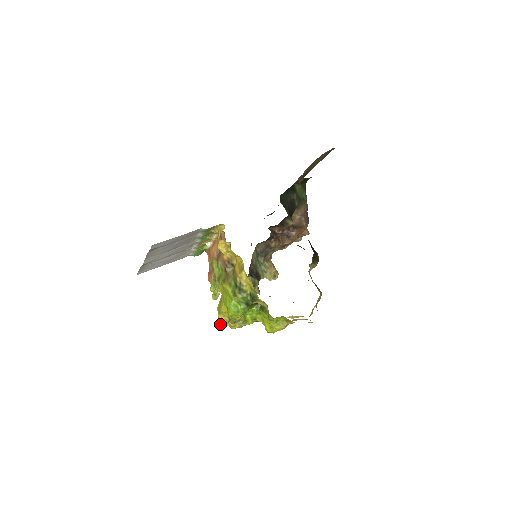
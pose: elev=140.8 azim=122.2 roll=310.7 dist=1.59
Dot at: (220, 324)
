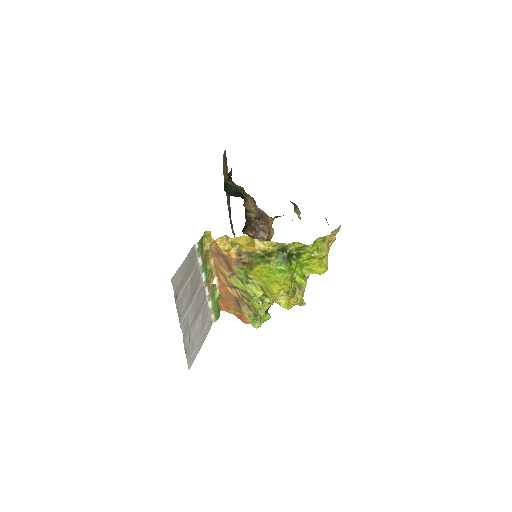
Dot at: (286, 307)
